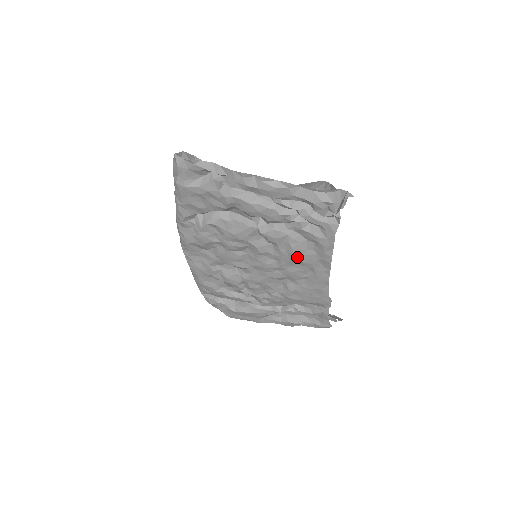
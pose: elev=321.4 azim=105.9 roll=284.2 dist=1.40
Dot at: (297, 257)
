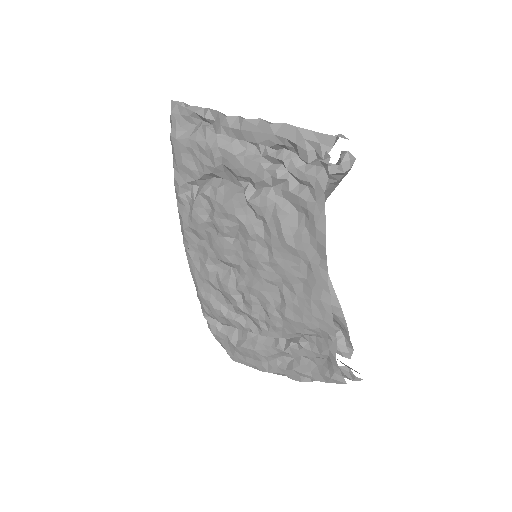
Dot at: (287, 239)
